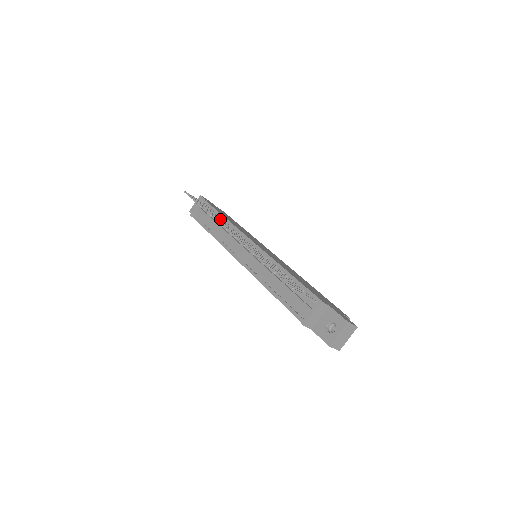
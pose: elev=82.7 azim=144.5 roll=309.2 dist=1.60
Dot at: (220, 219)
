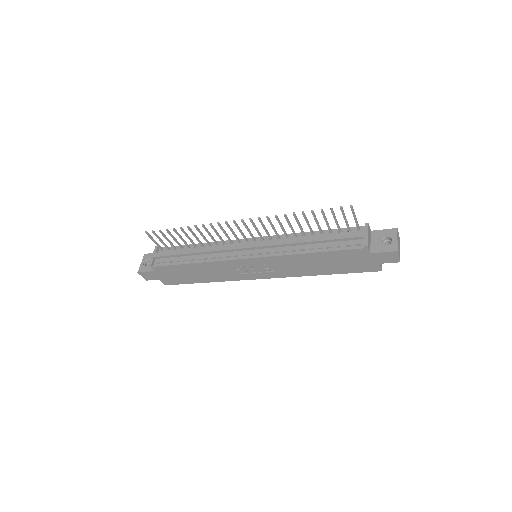
Dot at: (204, 236)
